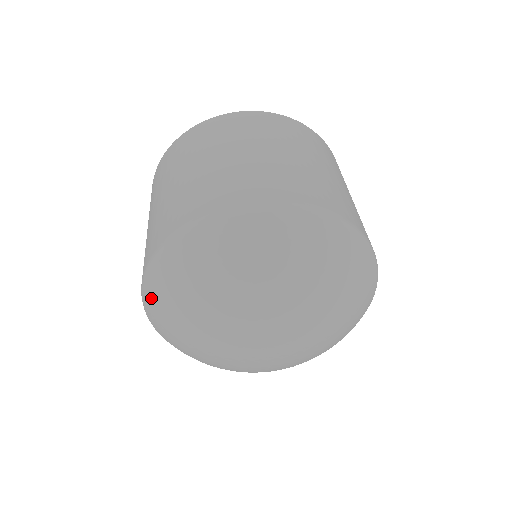
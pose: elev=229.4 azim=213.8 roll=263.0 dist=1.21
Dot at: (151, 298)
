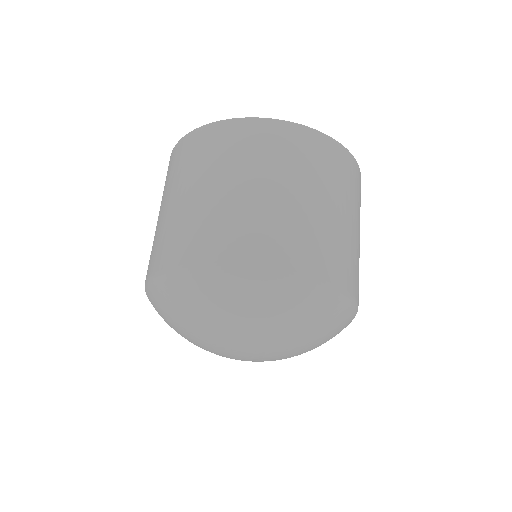
Dot at: (184, 288)
